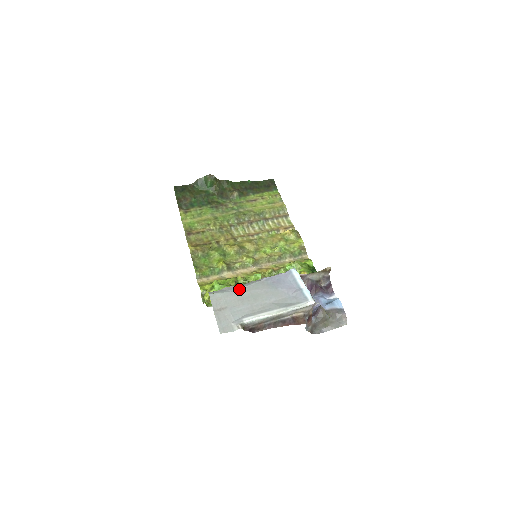
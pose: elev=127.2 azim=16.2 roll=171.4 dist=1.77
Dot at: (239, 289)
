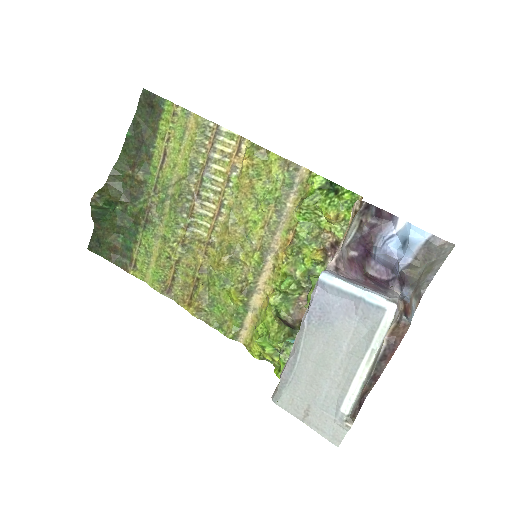
Dot at: (296, 368)
